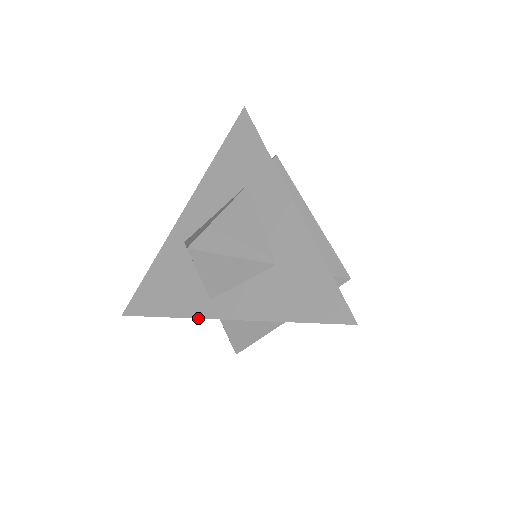
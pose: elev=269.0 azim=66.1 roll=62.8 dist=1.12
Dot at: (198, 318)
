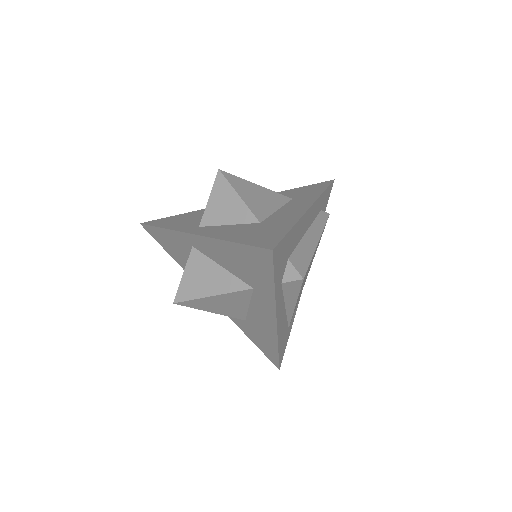
Dot at: (179, 231)
